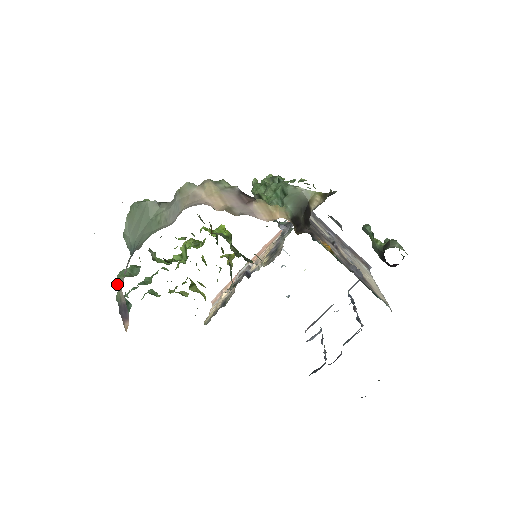
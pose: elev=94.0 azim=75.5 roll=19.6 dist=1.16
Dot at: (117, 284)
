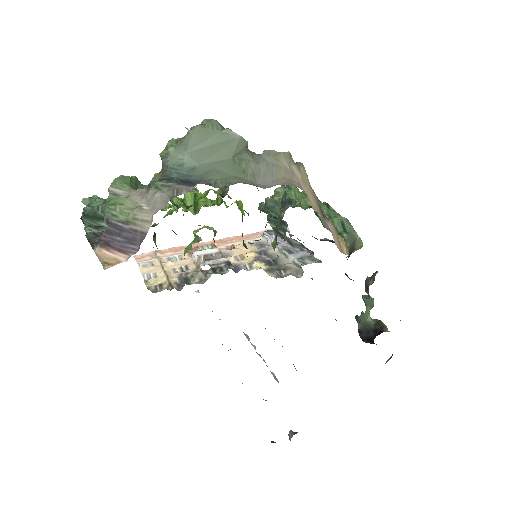
Dot at: (111, 189)
